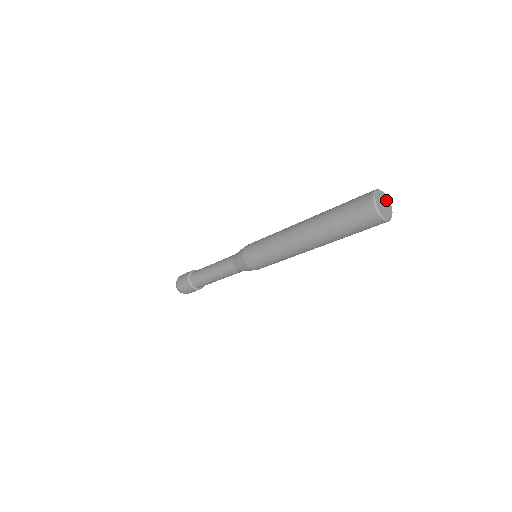
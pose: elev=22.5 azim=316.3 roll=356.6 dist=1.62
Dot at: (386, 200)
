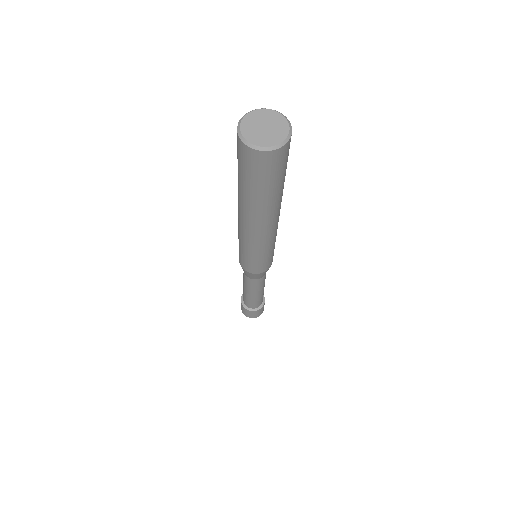
Dot at: (260, 116)
